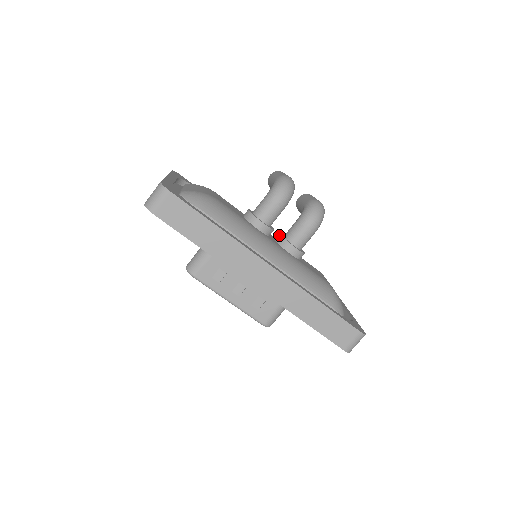
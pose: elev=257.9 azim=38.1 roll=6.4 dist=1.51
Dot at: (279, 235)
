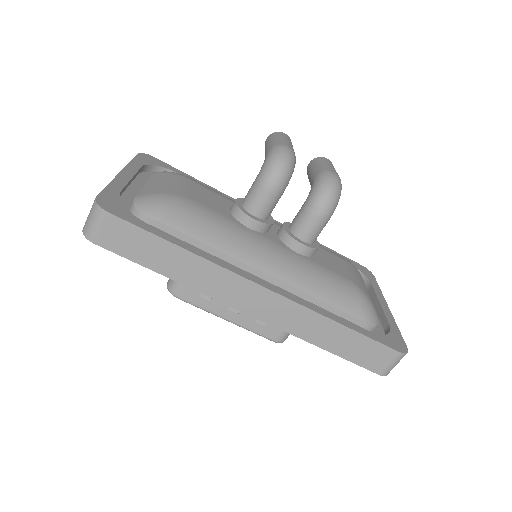
Dot at: (281, 228)
